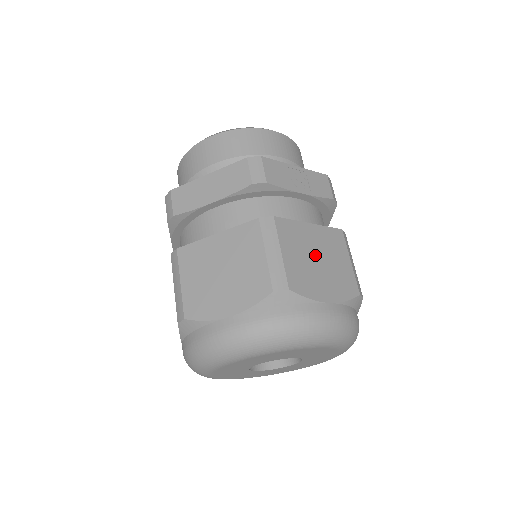
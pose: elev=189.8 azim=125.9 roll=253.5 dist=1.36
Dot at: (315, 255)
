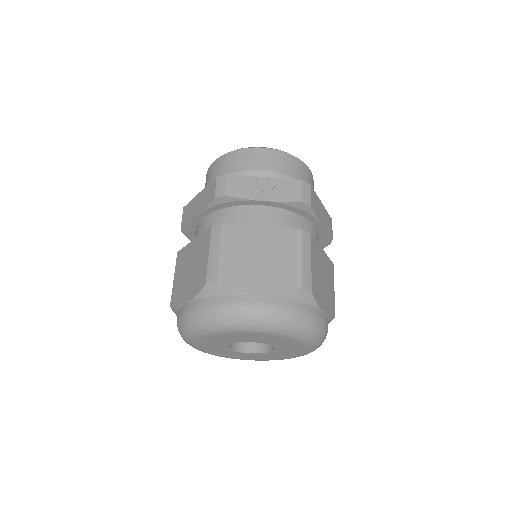
Dot at: (258, 254)
